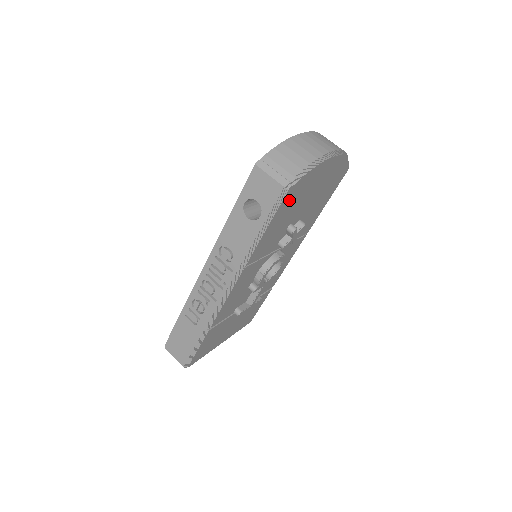
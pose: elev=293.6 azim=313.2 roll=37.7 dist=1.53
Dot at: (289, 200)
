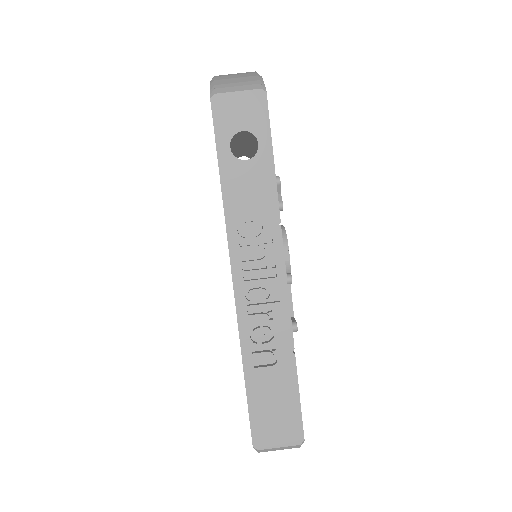
Dot at: occluded
